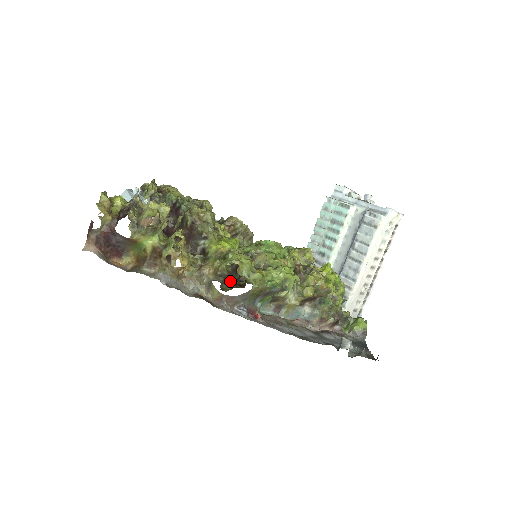
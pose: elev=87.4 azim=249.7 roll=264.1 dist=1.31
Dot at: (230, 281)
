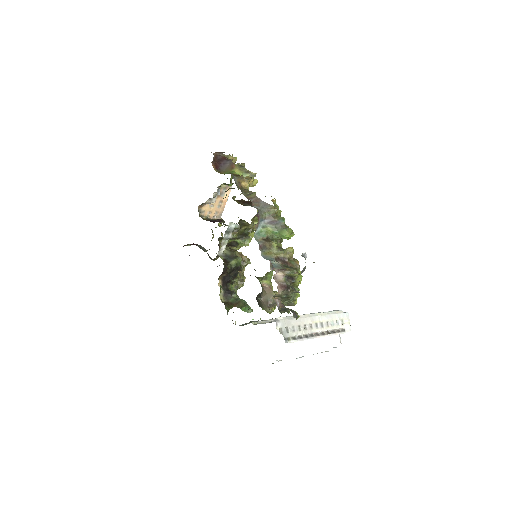
Dot at: occluded
